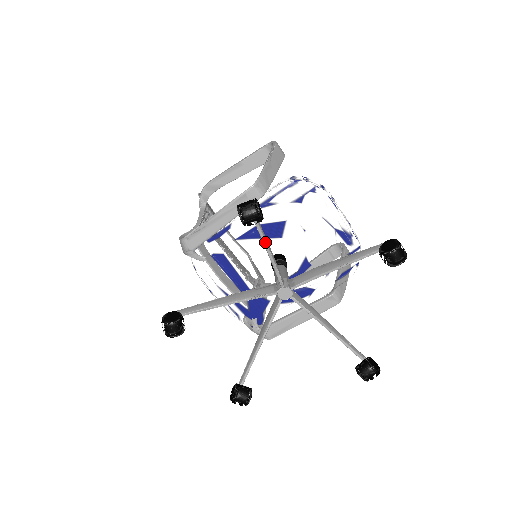
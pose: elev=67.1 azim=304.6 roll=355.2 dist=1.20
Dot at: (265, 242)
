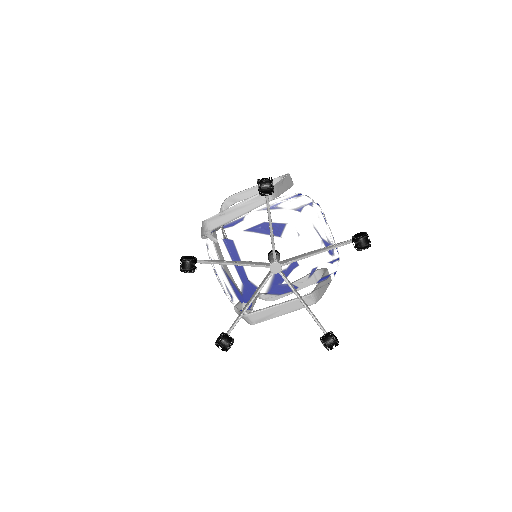
Dot at: (270, 218)
